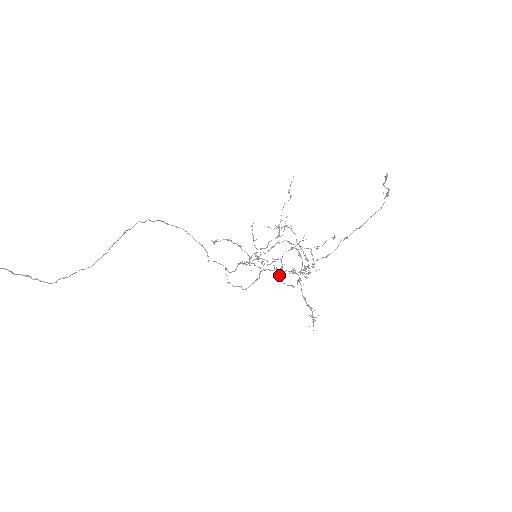
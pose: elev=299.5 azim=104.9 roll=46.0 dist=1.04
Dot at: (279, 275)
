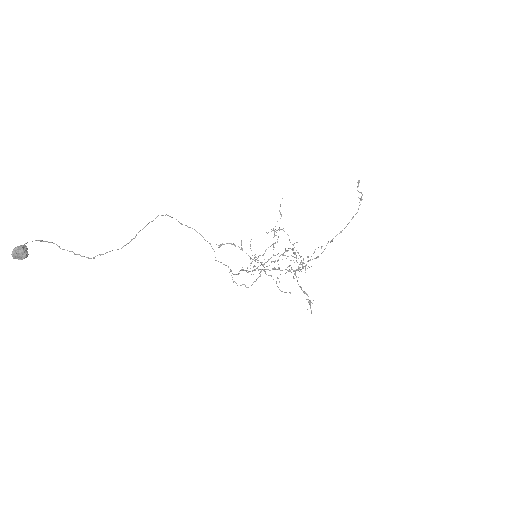
Dot at: occluded
